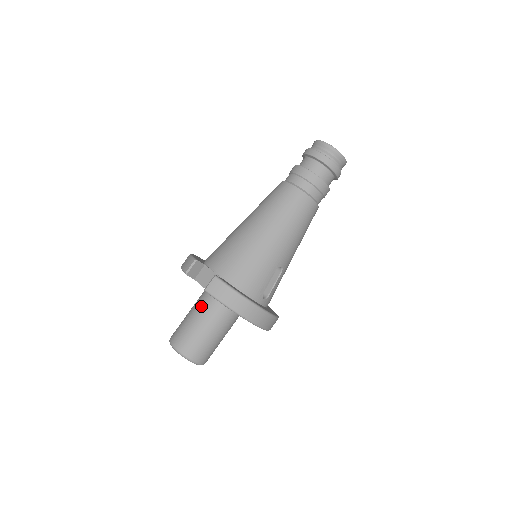
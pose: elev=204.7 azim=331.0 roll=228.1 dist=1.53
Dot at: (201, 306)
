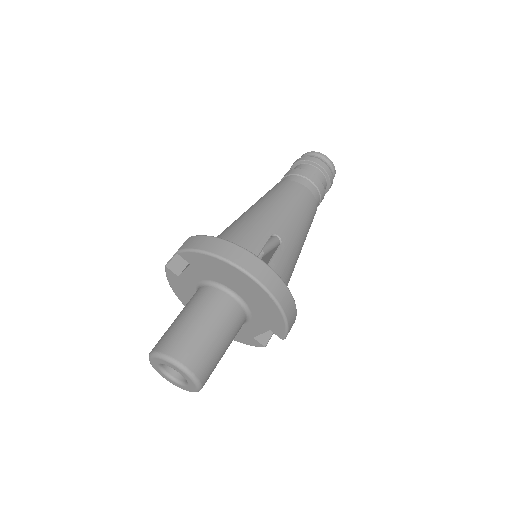
Dot at: occluded
